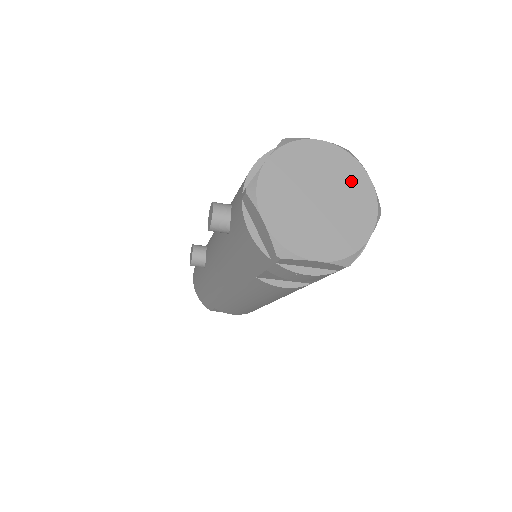
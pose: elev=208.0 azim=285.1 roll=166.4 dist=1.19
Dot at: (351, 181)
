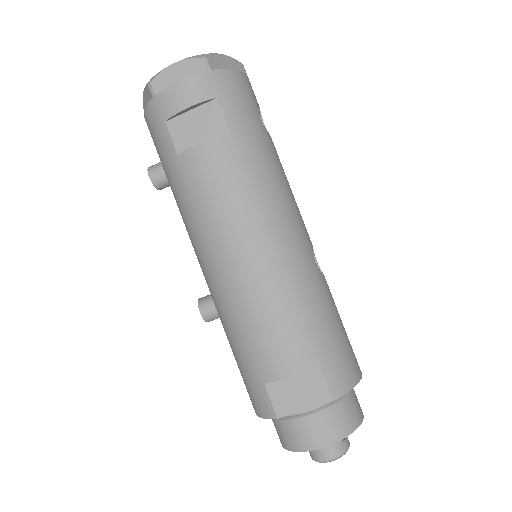
Dot at: occluded
